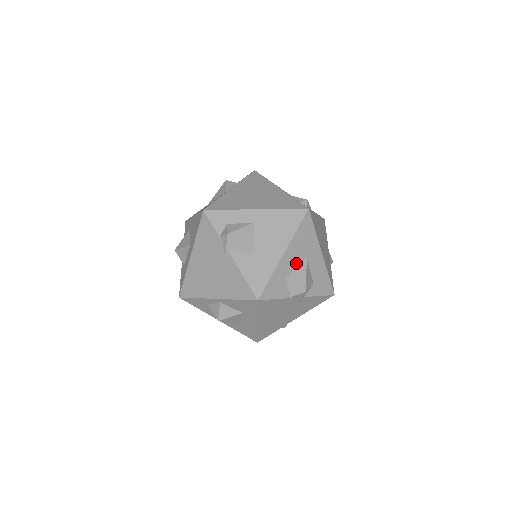
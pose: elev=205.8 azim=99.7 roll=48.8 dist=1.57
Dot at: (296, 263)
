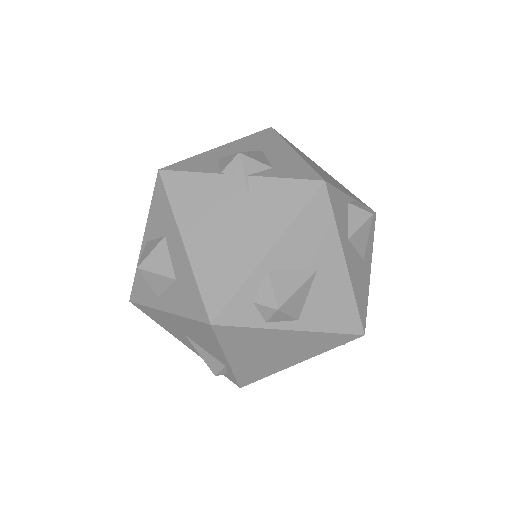
Dot at: occluded
